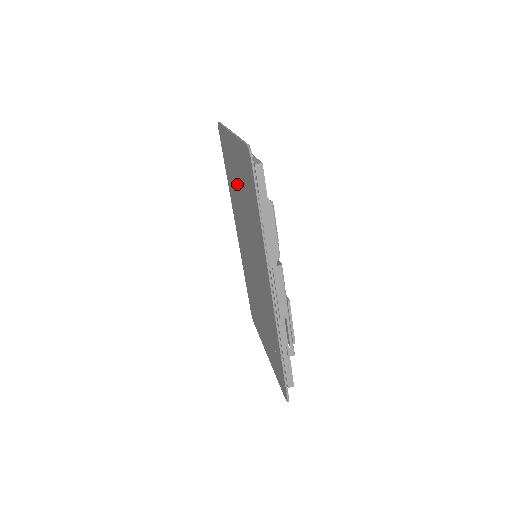
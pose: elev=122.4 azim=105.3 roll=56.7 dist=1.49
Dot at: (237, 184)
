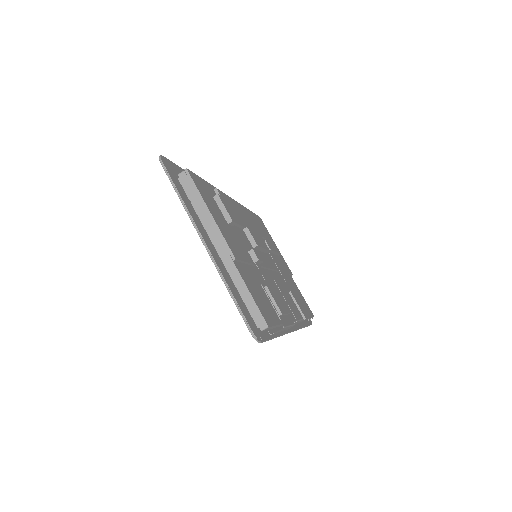
Dot at: occluded
